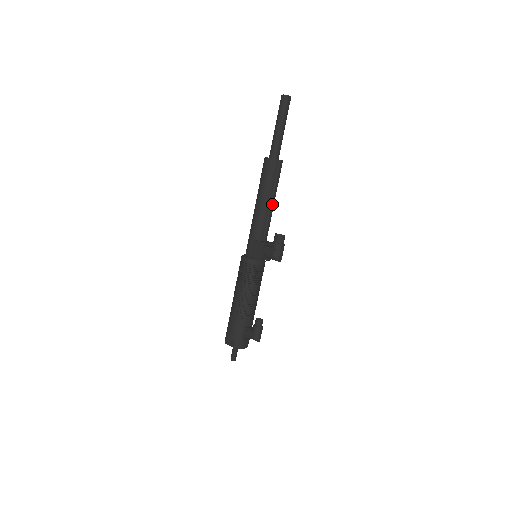
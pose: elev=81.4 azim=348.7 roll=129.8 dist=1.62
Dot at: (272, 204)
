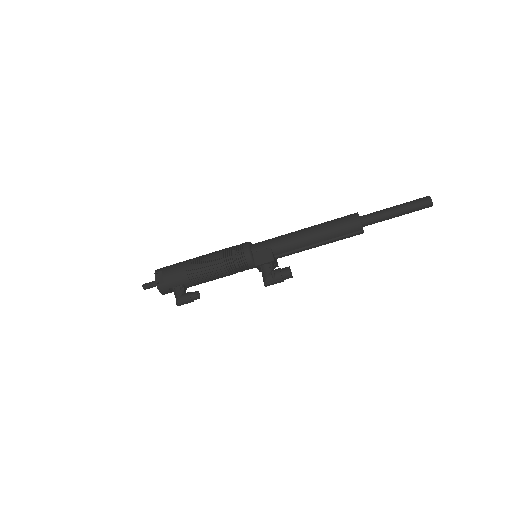
Dot at: (316, 246)
